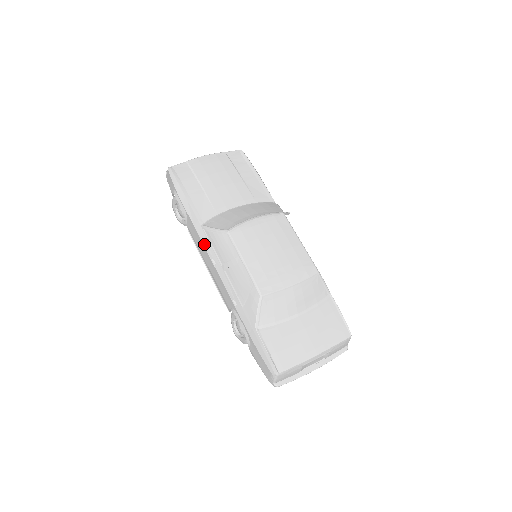
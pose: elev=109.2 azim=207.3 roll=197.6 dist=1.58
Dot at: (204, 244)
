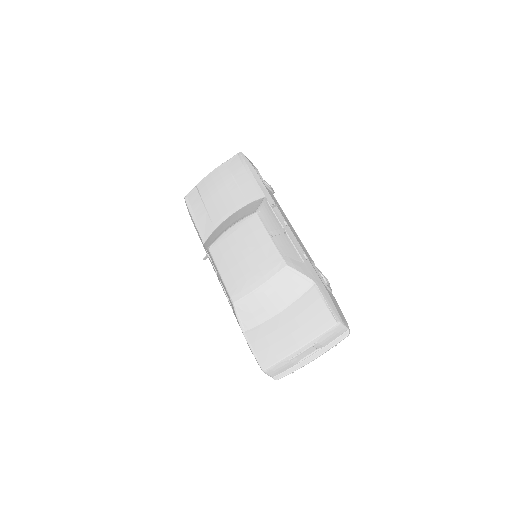
Dot at: (209, 259)
